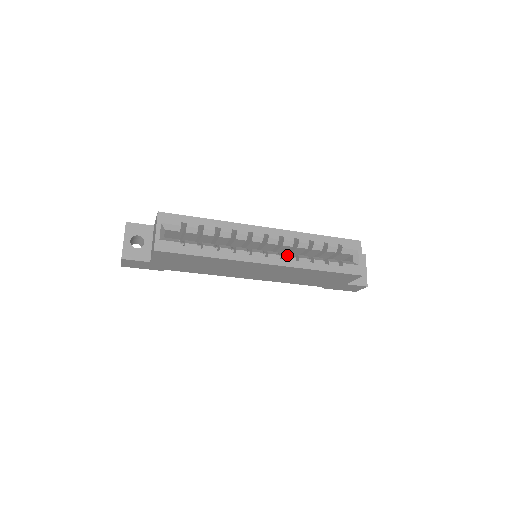
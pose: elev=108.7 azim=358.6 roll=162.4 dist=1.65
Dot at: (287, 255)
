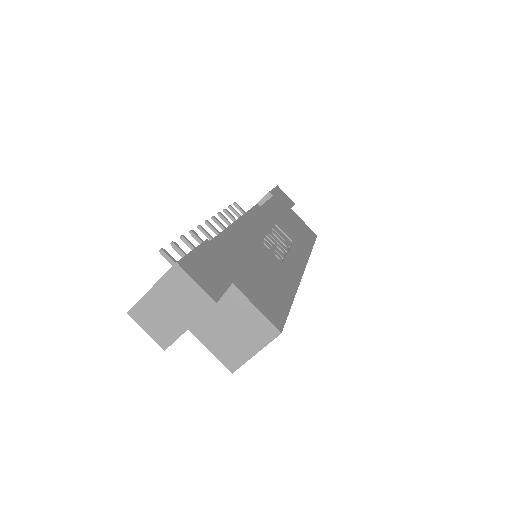
Dot at: occluded
